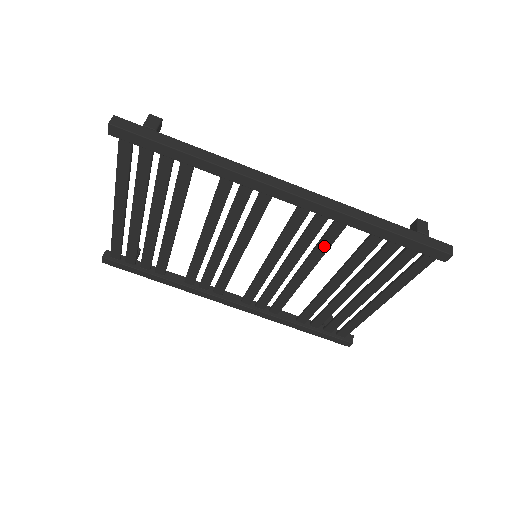
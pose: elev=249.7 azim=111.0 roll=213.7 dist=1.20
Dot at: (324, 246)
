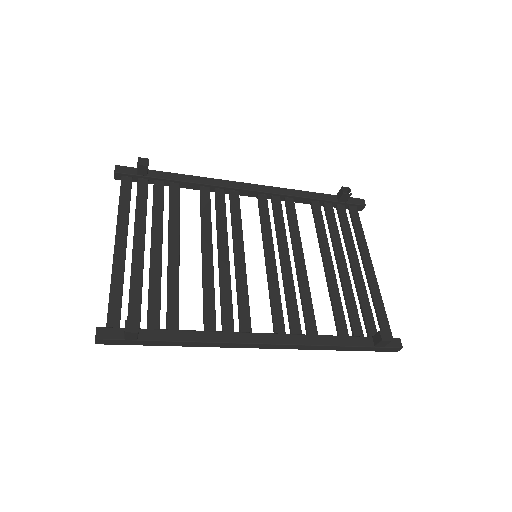
Dot at: (306, 303)
